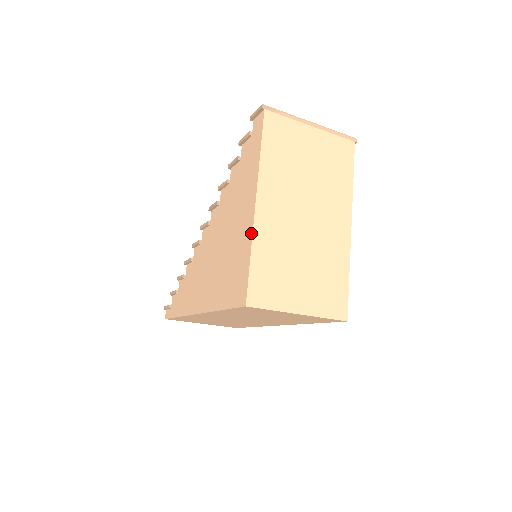
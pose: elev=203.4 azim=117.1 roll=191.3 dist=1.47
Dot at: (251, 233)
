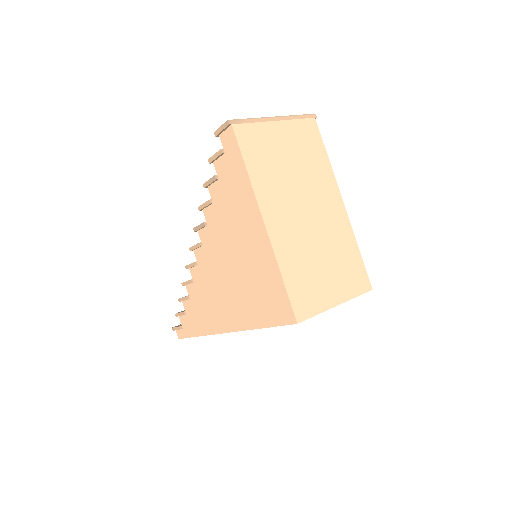
Dot at: (272, 254)
